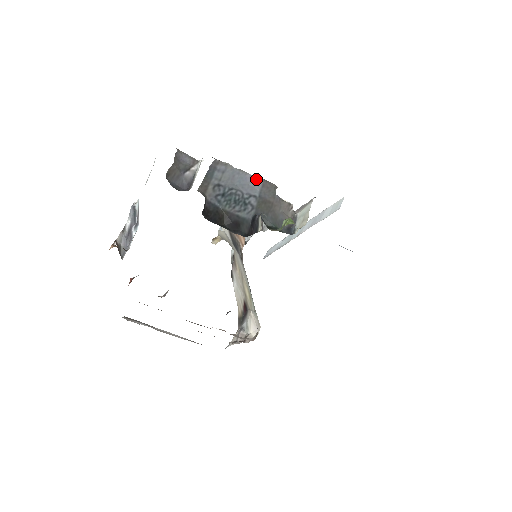
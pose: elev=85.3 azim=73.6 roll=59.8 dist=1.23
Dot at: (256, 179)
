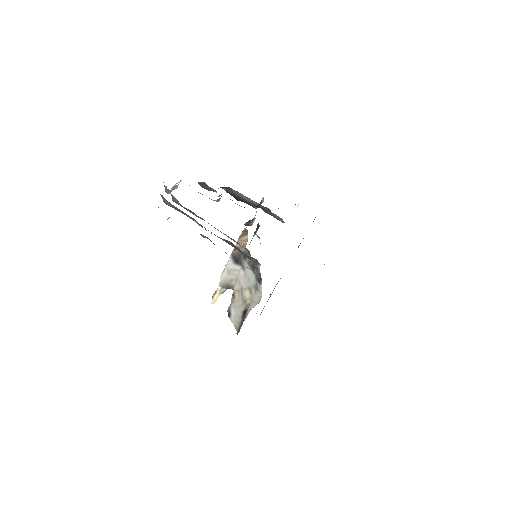
Dot at: (257, 203)
